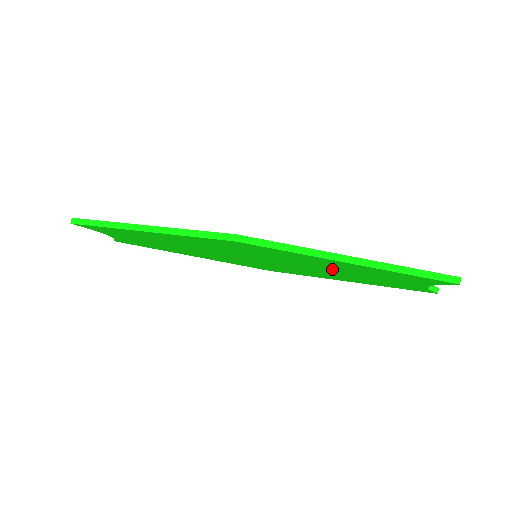
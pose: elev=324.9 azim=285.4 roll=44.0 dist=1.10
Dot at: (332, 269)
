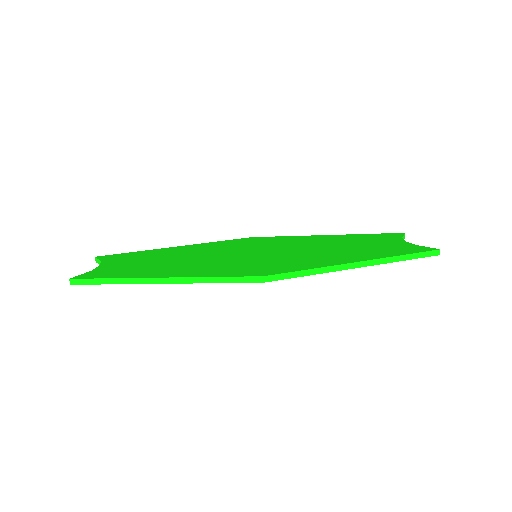
Dot at: occluded
